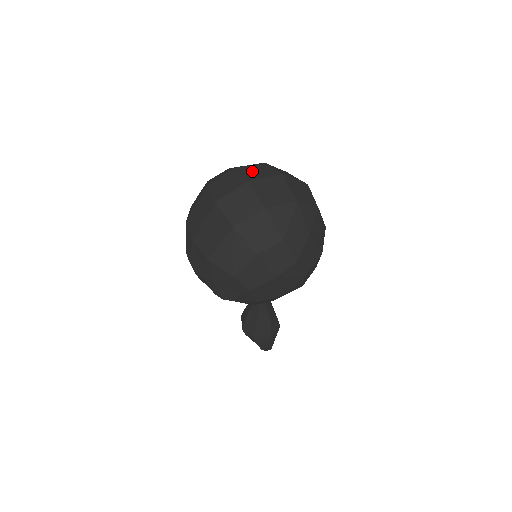
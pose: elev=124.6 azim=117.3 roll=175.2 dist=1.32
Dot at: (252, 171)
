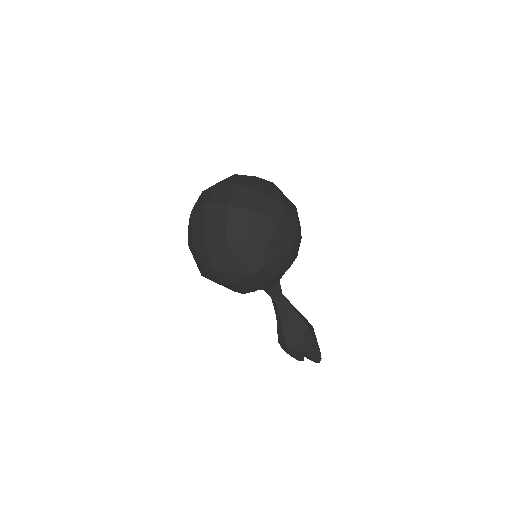
Dot at: occluded
